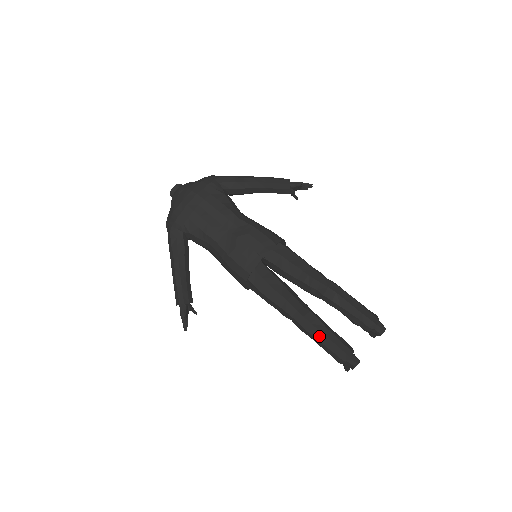
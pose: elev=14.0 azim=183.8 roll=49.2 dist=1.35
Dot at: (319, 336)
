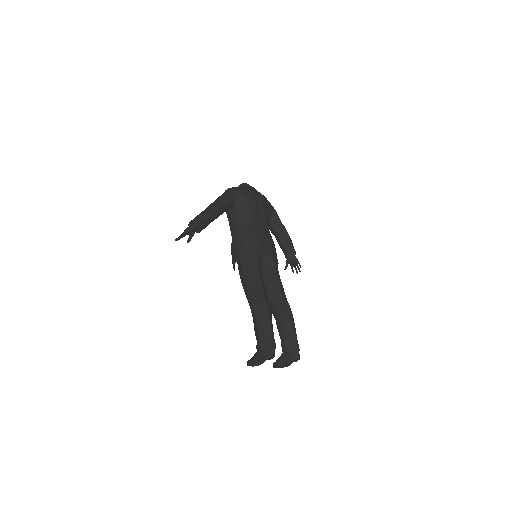
Dot at: (266, 318)
